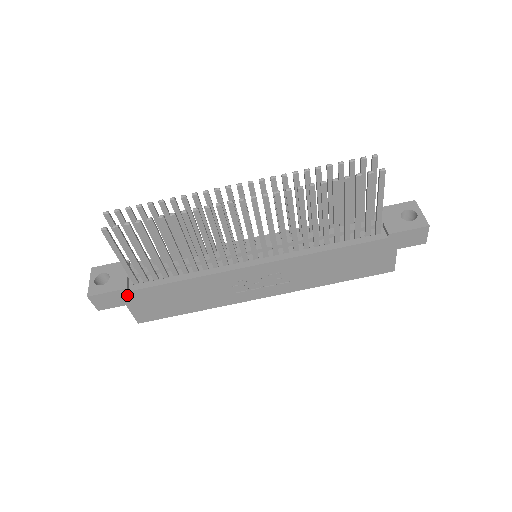
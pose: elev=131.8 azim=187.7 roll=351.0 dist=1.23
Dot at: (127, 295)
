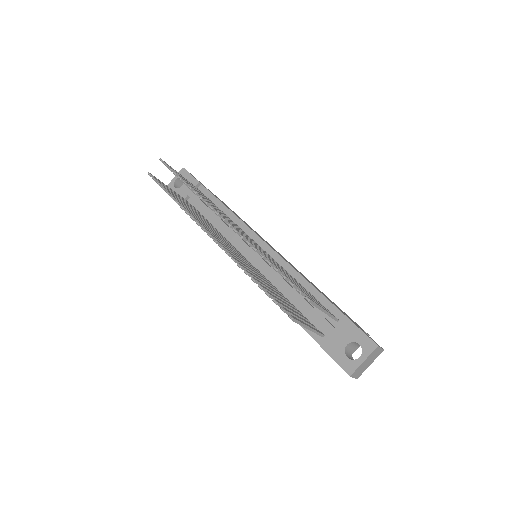
Dot at: occluded
